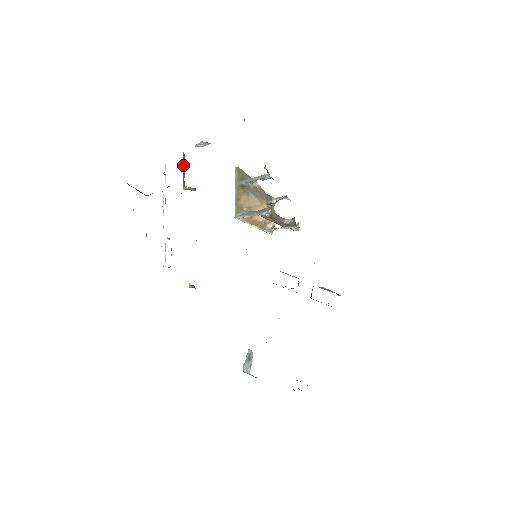
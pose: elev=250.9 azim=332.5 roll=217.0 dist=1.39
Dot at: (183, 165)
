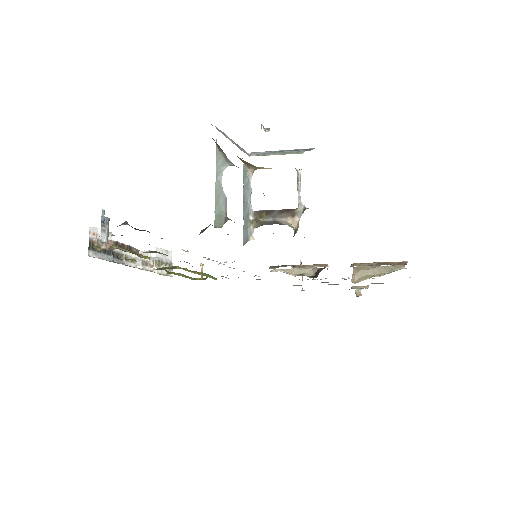
Dot at: occluded
